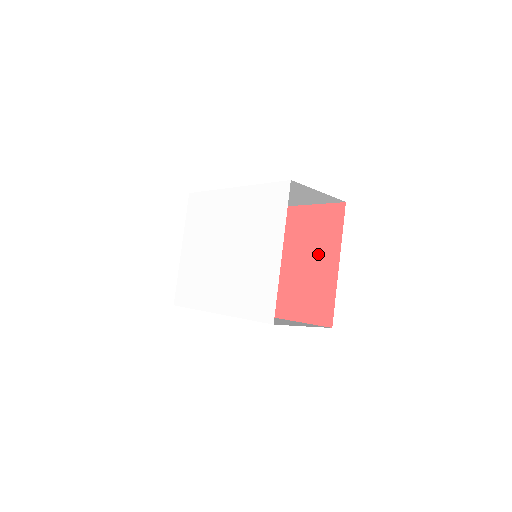
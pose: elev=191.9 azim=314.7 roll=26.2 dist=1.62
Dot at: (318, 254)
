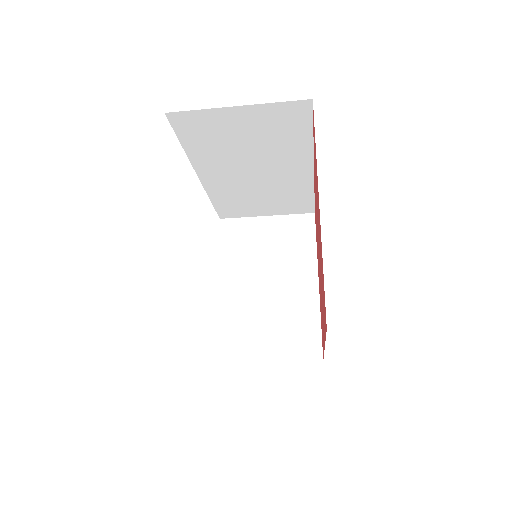
Dot at: occluded
